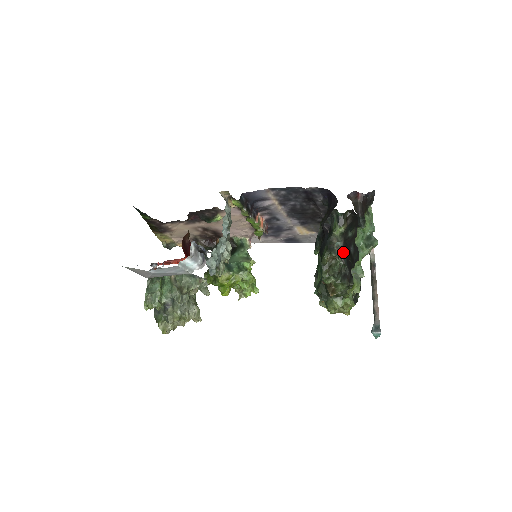
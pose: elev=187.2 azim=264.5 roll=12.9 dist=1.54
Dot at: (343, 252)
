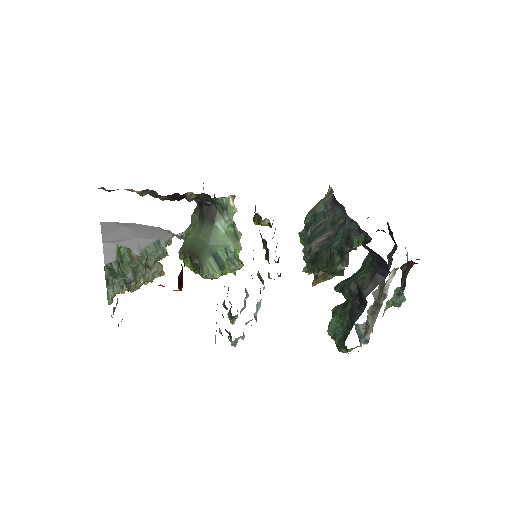
Dot at: occluded
